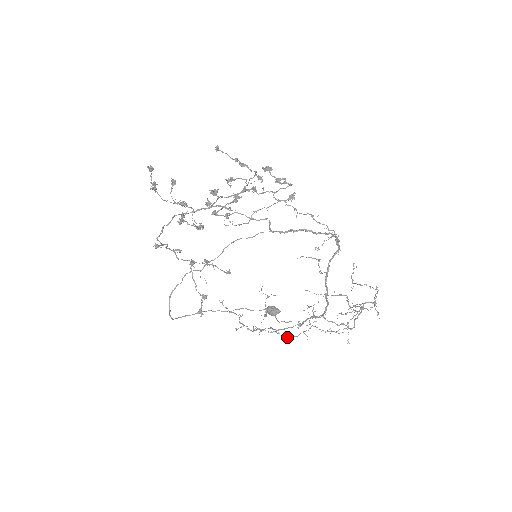
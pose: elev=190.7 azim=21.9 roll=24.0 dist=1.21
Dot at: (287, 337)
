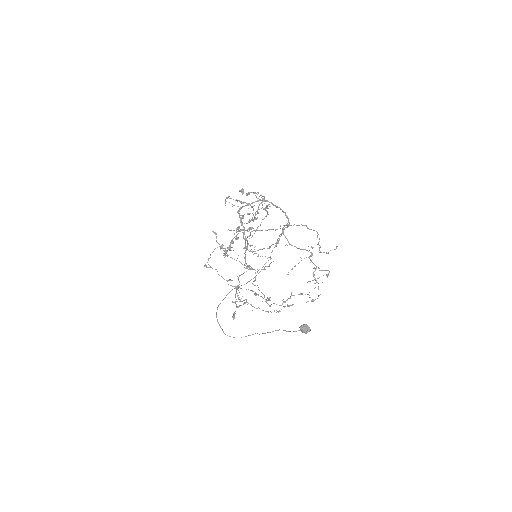
Dot at: (276, 312)
